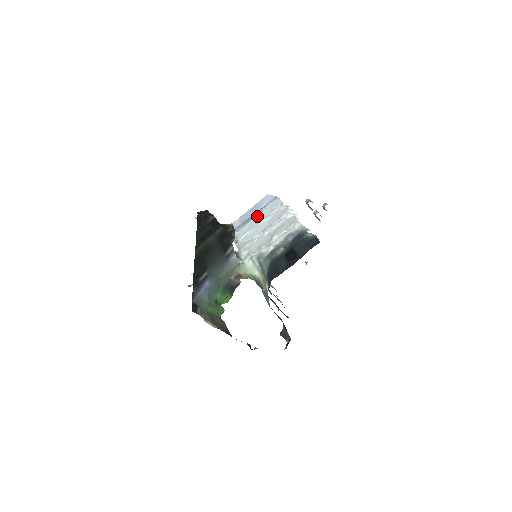
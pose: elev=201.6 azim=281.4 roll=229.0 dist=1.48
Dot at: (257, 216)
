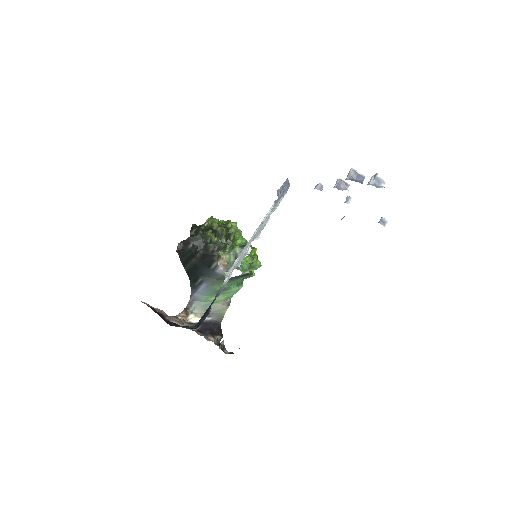
Dot at: occluded
